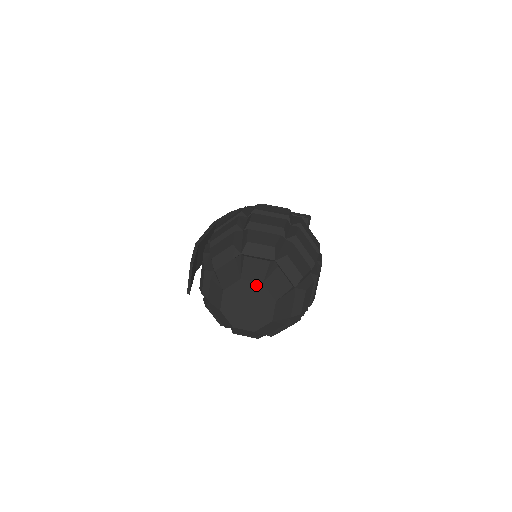
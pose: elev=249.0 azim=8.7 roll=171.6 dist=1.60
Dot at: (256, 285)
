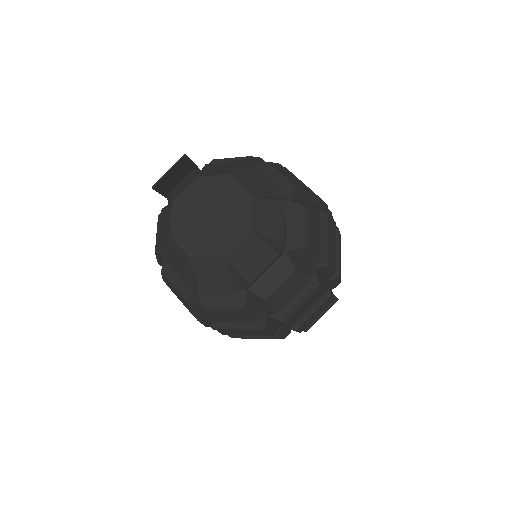
Dot at: (242, 193)
